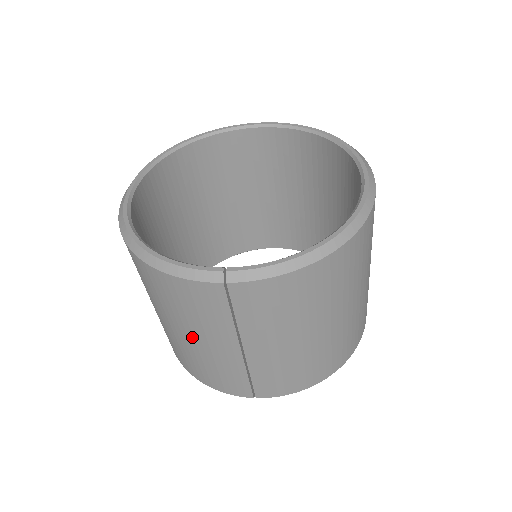
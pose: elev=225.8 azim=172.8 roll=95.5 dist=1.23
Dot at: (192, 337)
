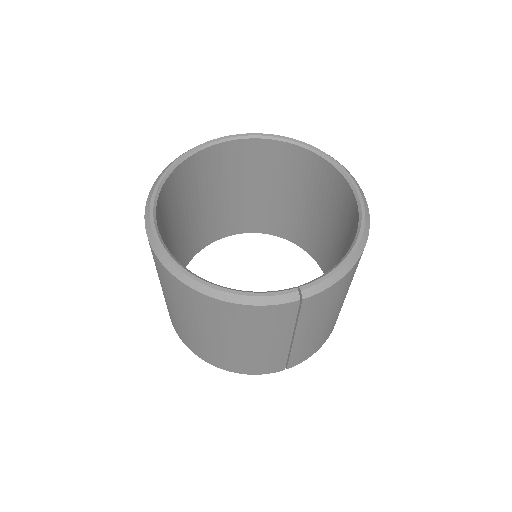
Dot at: (248, 344)
